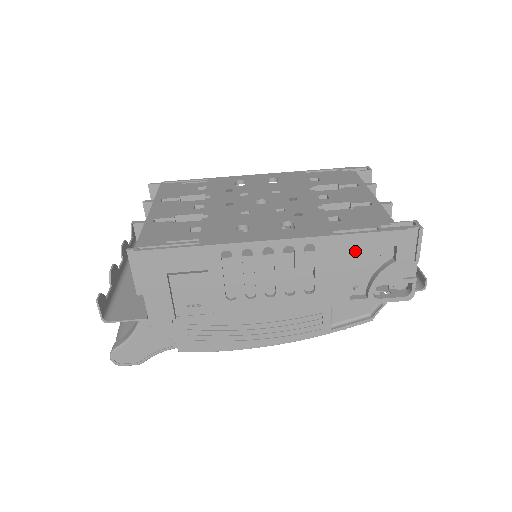
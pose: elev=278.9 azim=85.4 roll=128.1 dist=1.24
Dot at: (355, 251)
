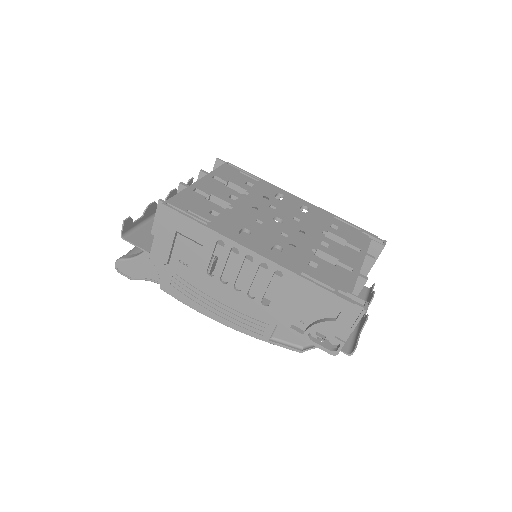
Dot at: (310, 296)
